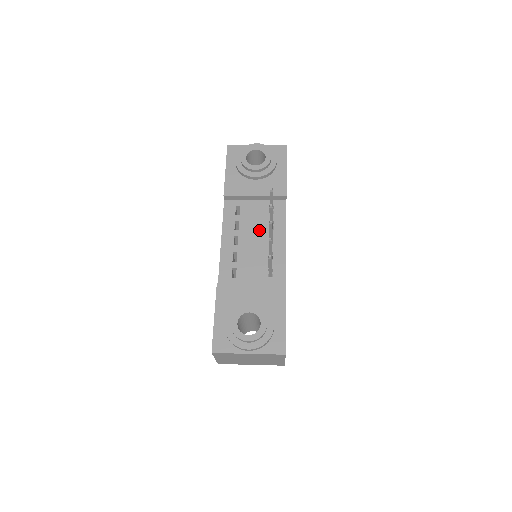
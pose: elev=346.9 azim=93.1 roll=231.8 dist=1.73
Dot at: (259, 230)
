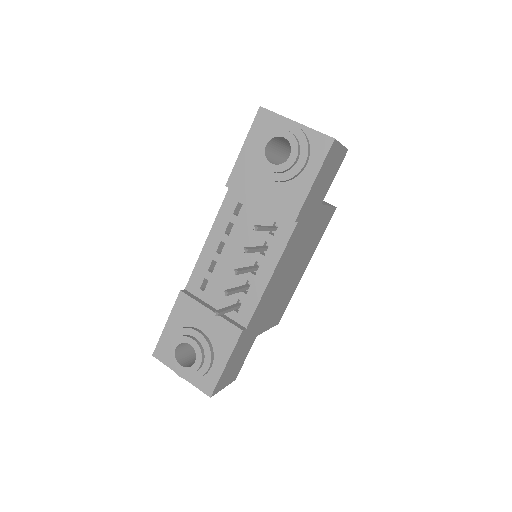
Dot at: occluded
